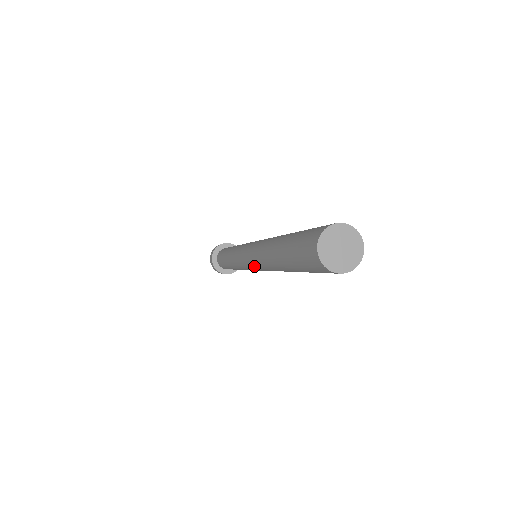
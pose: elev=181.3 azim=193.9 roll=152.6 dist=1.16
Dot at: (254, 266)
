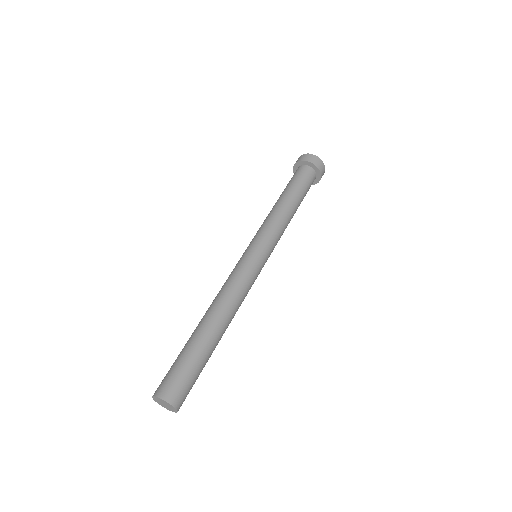
Dot at: occluded
